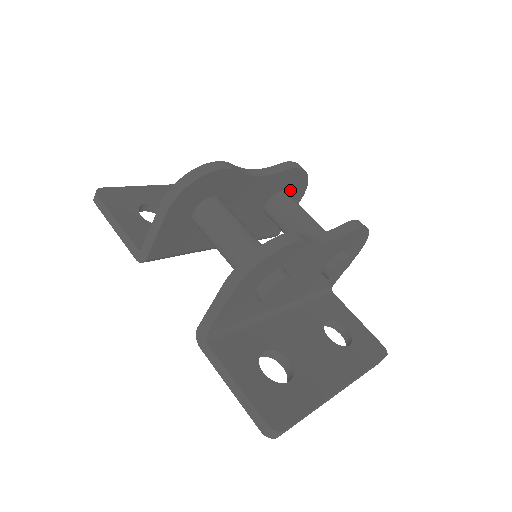
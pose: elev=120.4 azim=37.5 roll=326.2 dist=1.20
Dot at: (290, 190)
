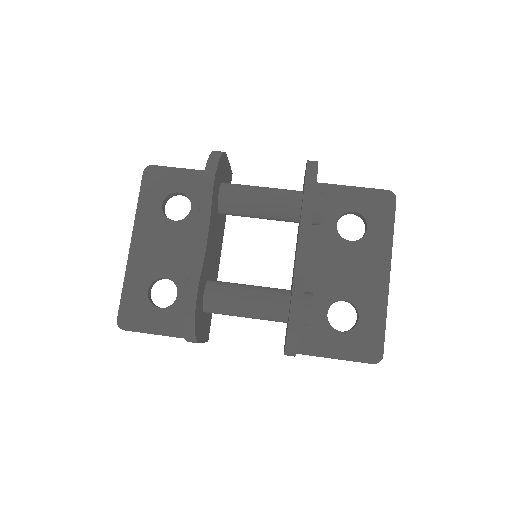
Dot at: (220, 180)
